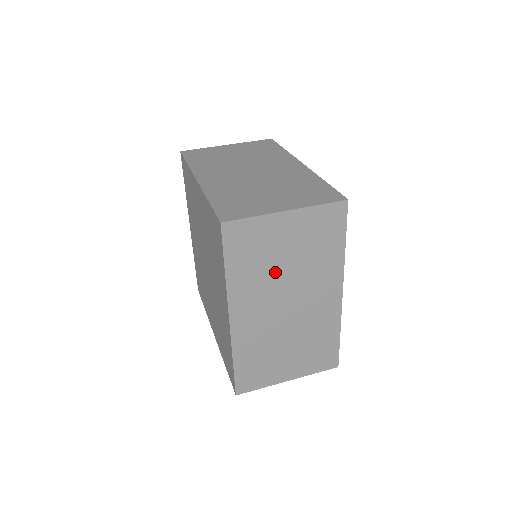
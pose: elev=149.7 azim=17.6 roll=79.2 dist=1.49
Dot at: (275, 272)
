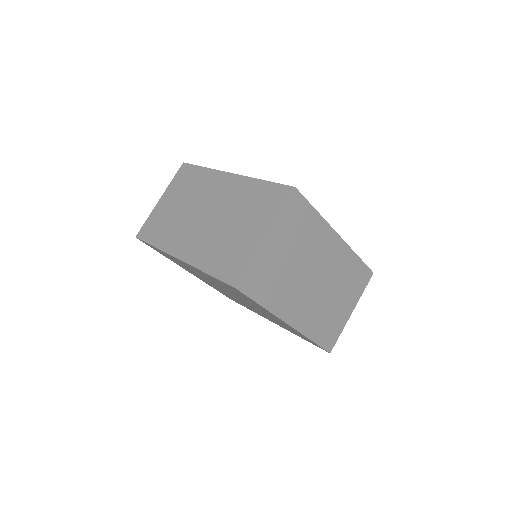
Dot at: (291, 273)
